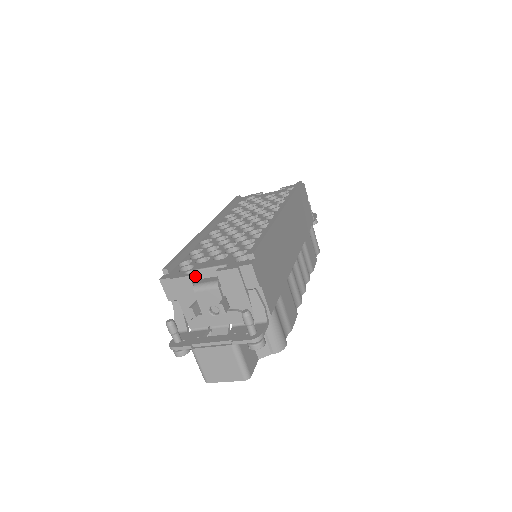
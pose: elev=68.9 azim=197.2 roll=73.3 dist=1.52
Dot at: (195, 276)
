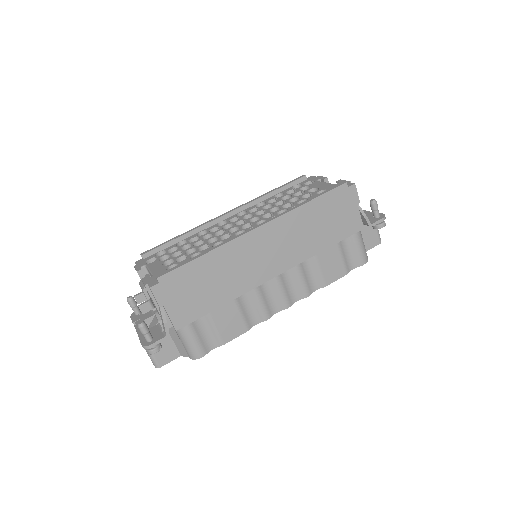
Dot at: (148, 271)
